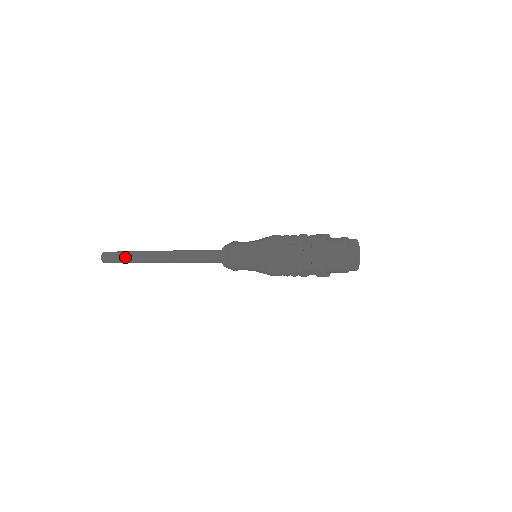
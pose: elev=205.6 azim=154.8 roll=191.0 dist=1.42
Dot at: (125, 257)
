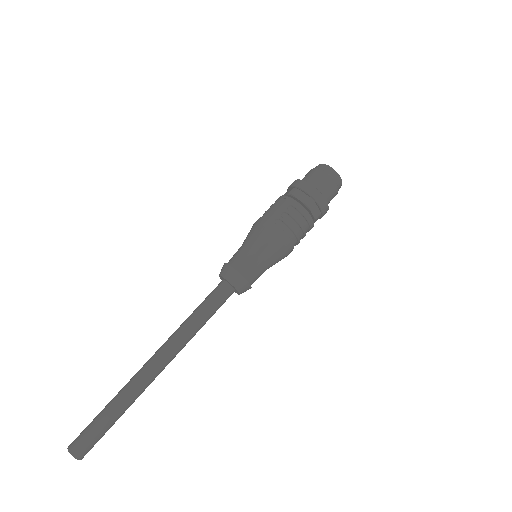
Dot at: (108, 411)
